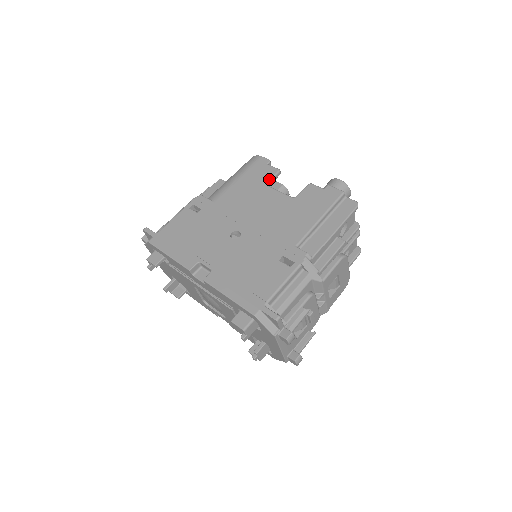
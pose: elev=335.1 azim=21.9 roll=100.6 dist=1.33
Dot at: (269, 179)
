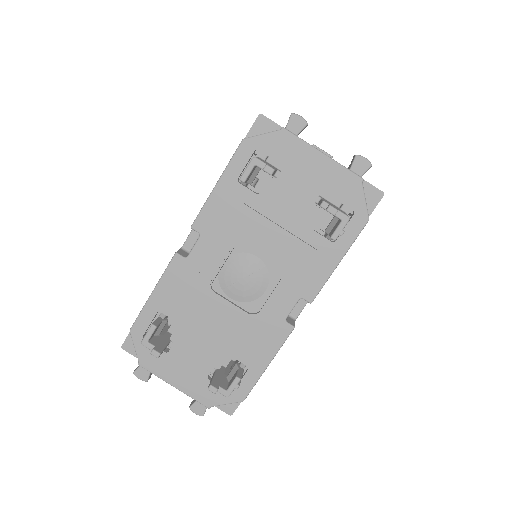
Dot at: occluded
